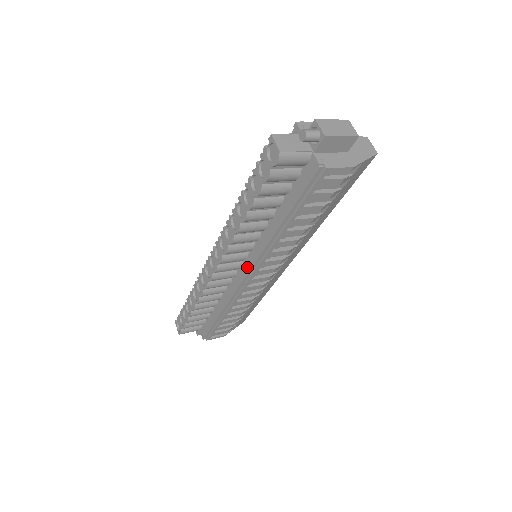
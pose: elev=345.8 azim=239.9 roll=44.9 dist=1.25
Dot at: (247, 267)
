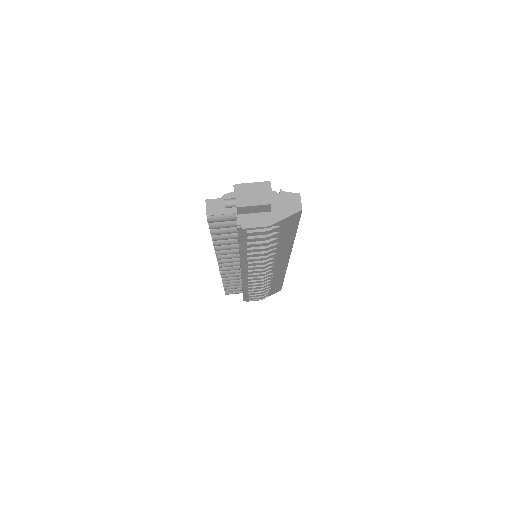
Dot at: occluded
